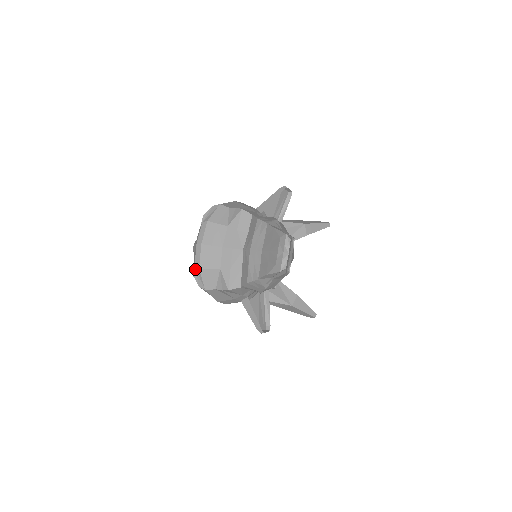
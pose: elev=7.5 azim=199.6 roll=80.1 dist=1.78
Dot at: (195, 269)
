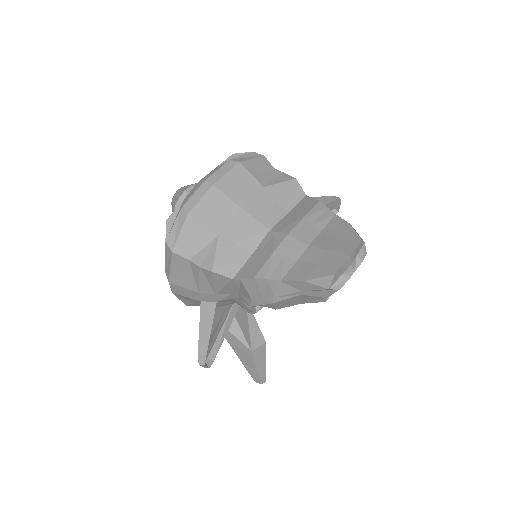
Dot at: (179, 212)
